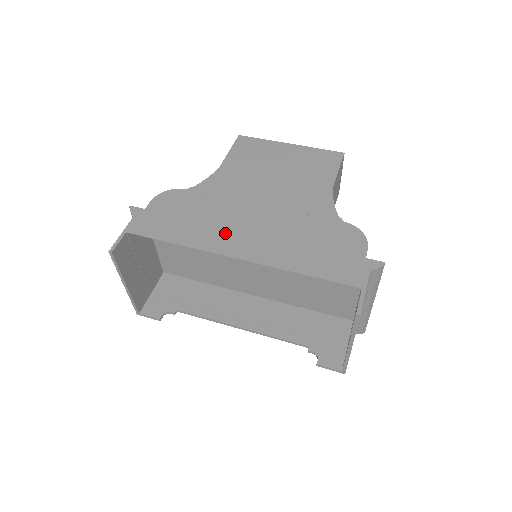
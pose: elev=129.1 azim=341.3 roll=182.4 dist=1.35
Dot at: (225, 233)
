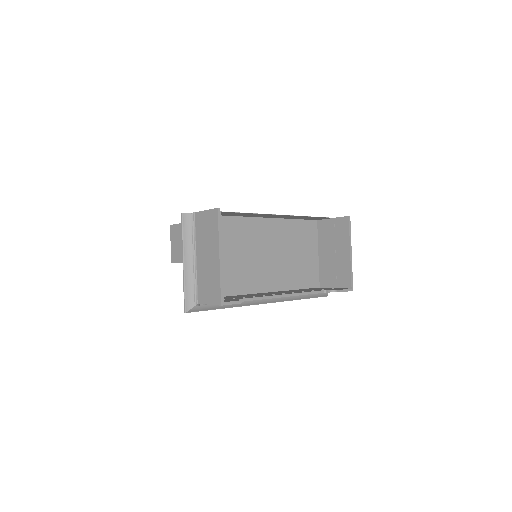
Dot at: (254, 216)
